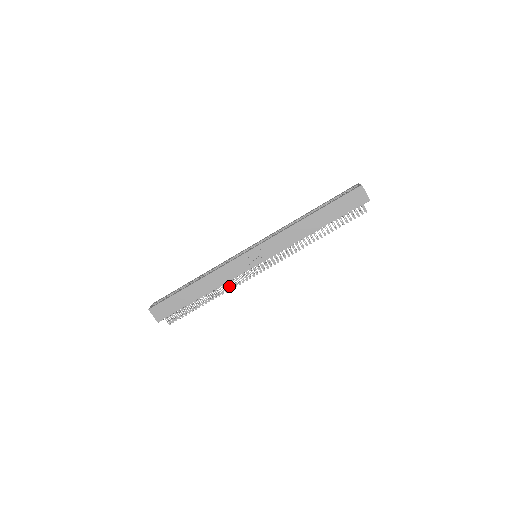
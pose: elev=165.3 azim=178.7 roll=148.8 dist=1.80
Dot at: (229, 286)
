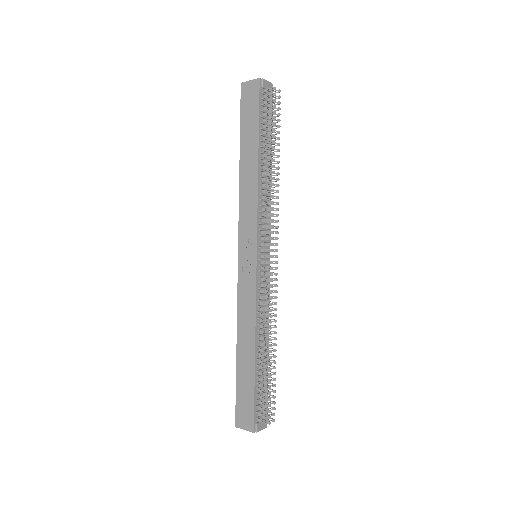
Dot at: (273, 315)
